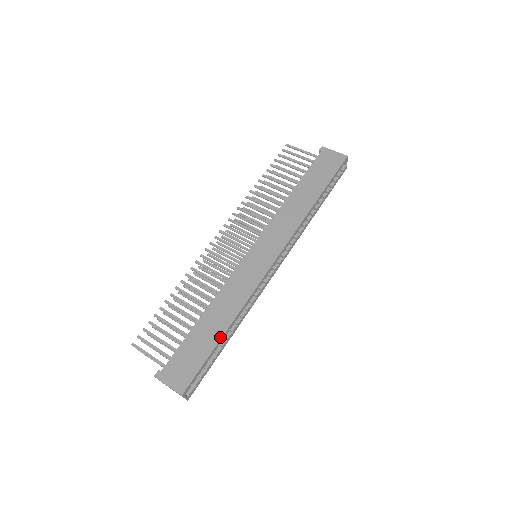
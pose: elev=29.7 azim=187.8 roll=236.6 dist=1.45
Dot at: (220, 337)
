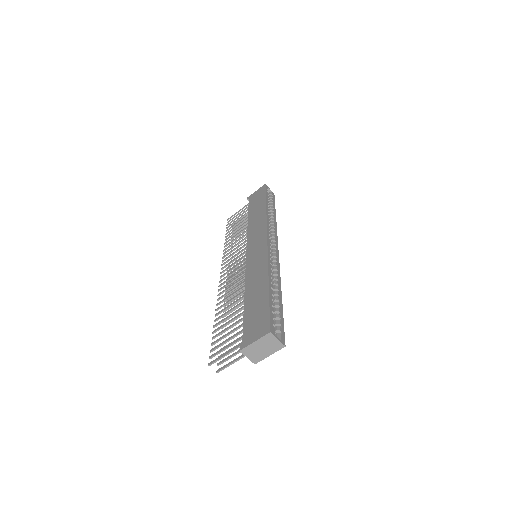
Dot at: (267, 288)
